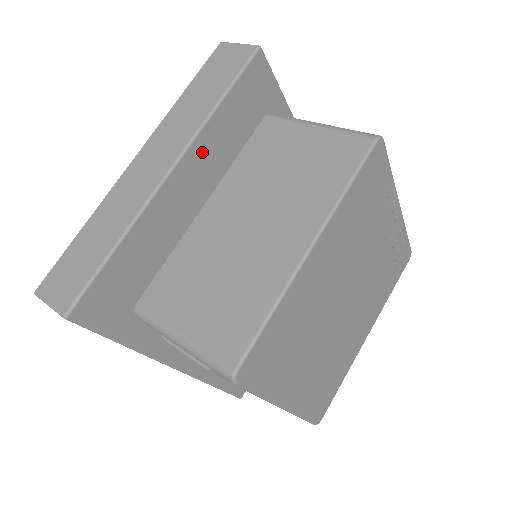
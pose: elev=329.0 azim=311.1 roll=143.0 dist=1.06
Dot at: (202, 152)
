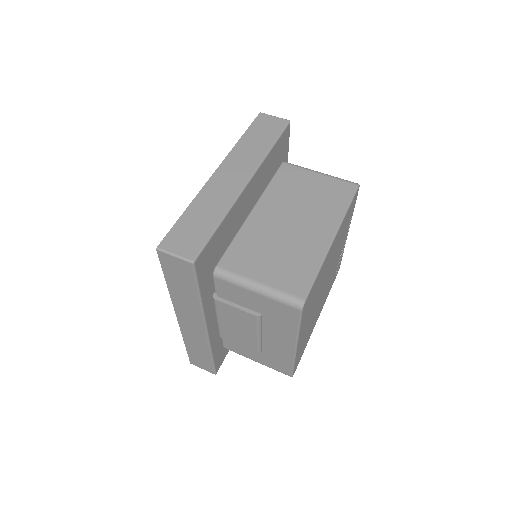
Dot at: (259, 175)
